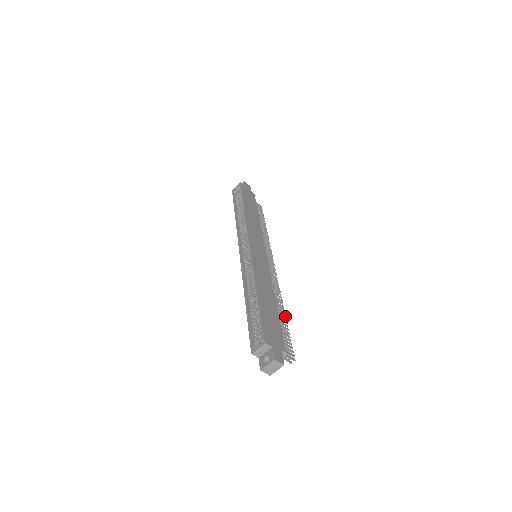
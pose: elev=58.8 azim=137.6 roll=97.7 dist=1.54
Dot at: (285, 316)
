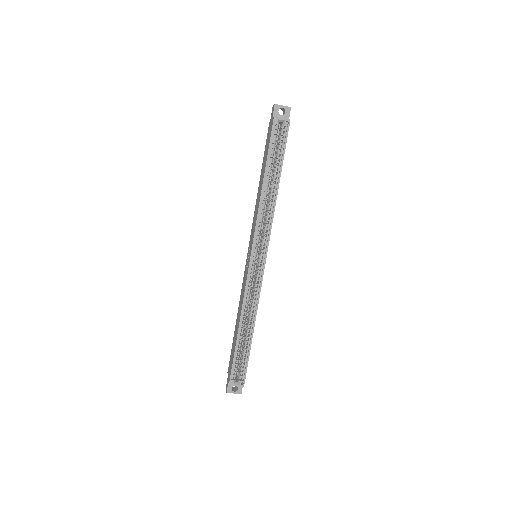
Dot at: occluded
